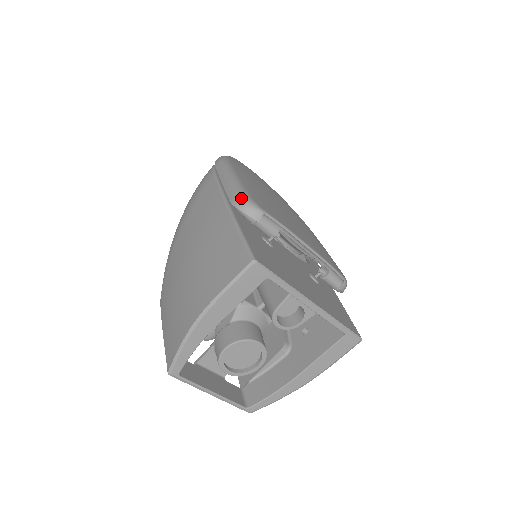
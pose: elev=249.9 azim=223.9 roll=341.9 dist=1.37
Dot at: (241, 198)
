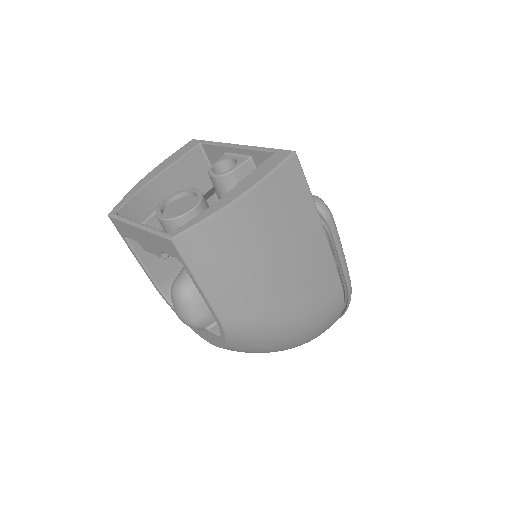
Dot at: occluded
